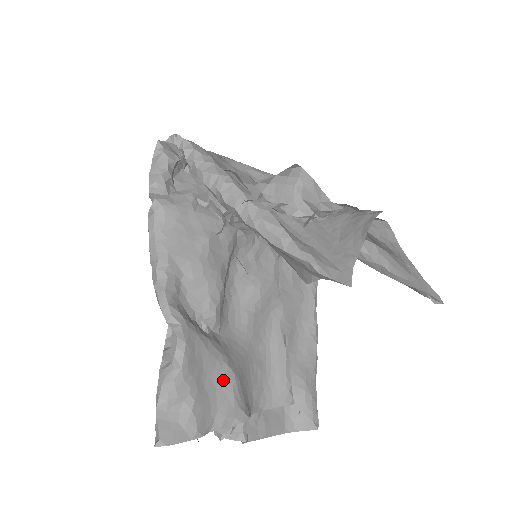
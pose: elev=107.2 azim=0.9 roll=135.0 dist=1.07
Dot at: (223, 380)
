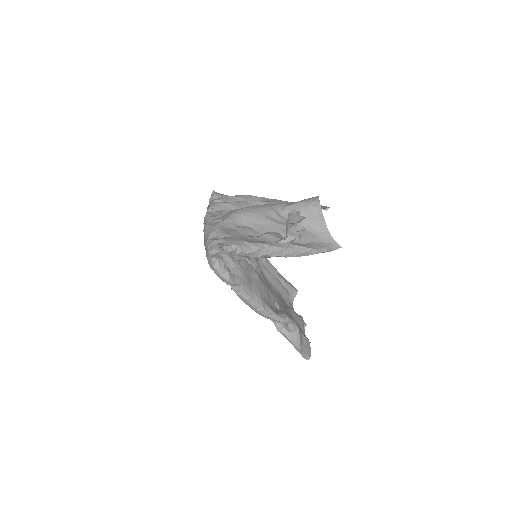
Dot at: (294, 316)
